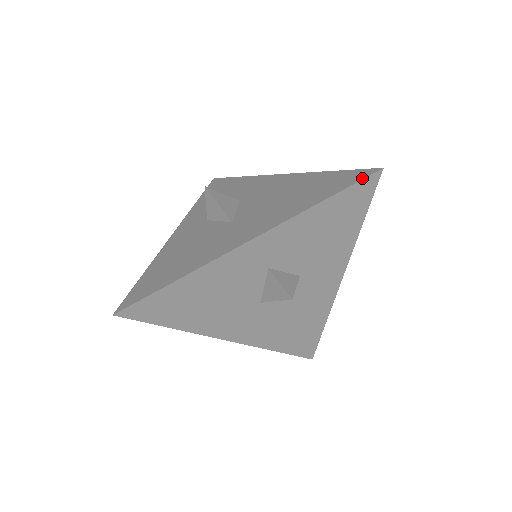
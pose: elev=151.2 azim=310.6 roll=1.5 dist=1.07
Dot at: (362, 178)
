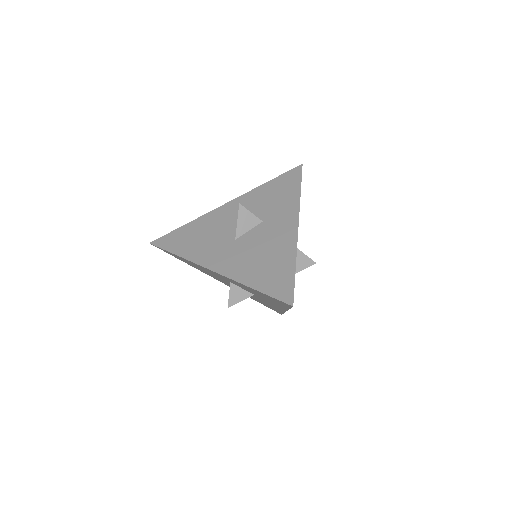
Dot at: (280, 299)
